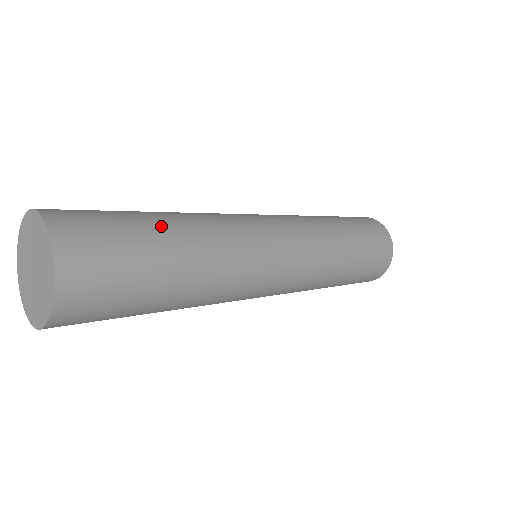
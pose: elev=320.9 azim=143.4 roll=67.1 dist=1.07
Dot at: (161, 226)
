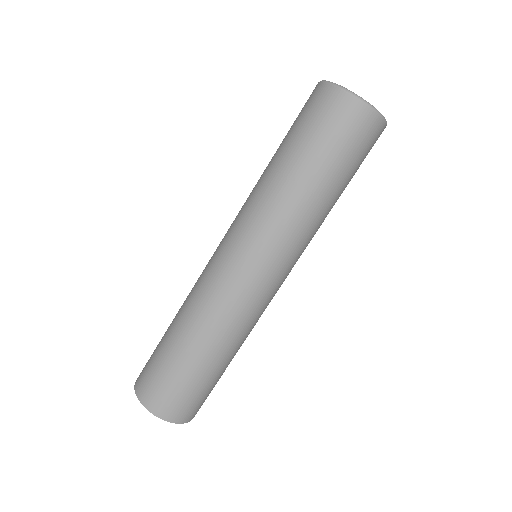
Dot at: (193, 359)
